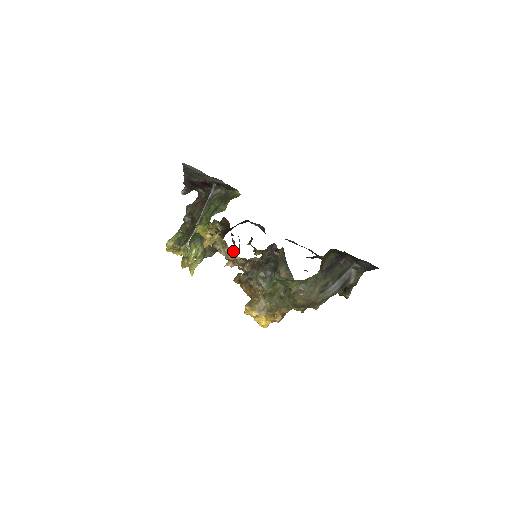
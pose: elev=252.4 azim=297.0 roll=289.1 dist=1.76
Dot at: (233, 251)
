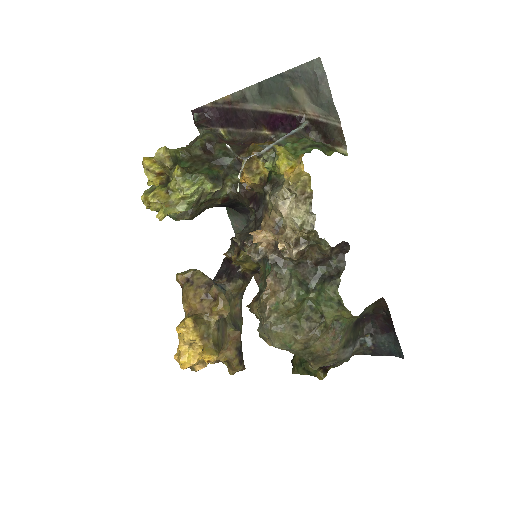
Dot at: (312, 213)
